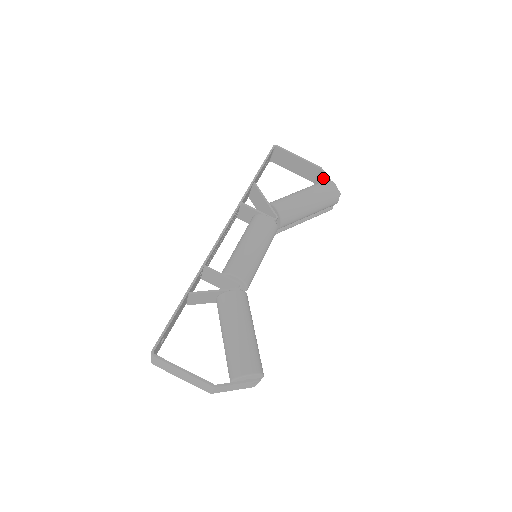
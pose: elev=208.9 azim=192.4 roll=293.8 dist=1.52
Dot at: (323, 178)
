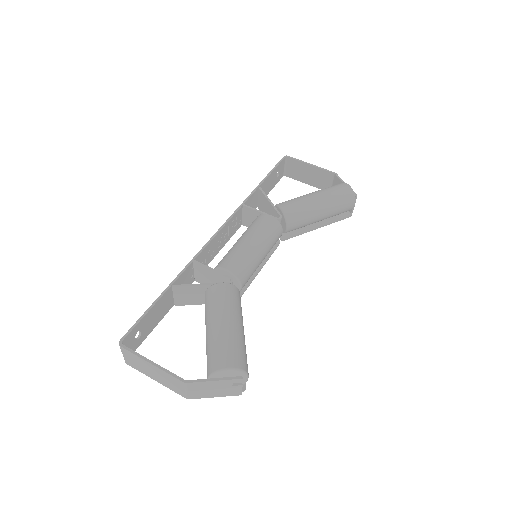
Dot at: occluded
